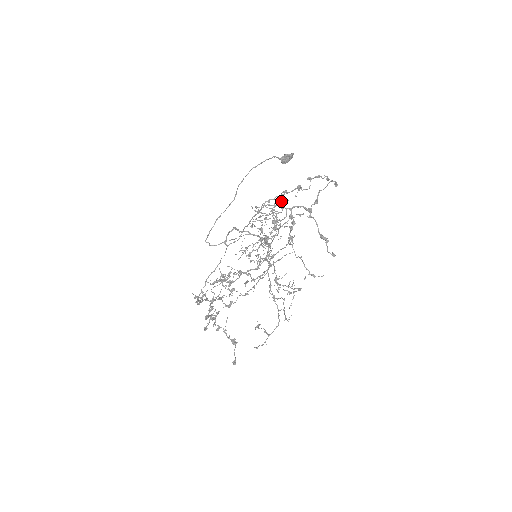
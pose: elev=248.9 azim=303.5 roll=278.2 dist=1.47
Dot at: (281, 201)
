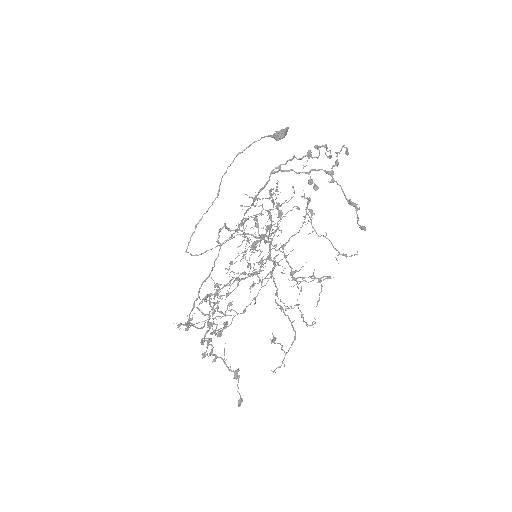
Dot at: (269, 199)
